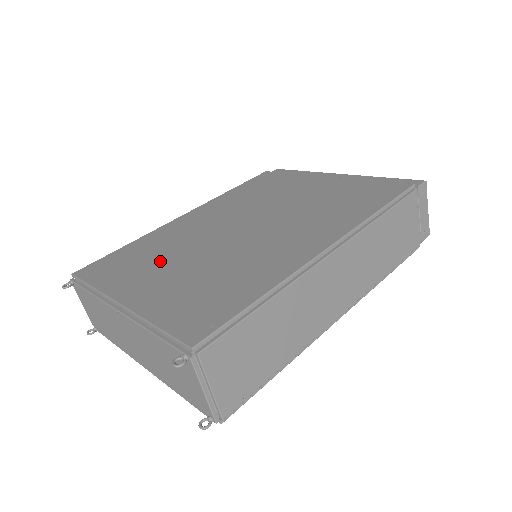
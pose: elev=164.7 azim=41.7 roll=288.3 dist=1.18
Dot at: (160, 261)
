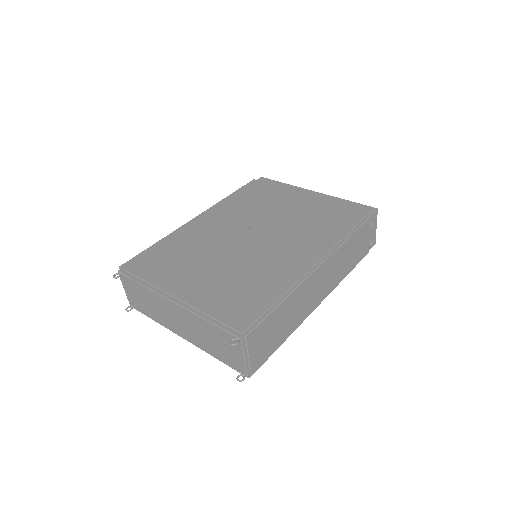
Dot at: (192, 262)
